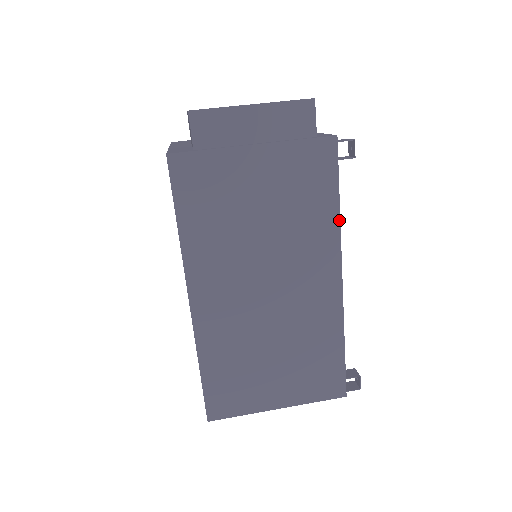
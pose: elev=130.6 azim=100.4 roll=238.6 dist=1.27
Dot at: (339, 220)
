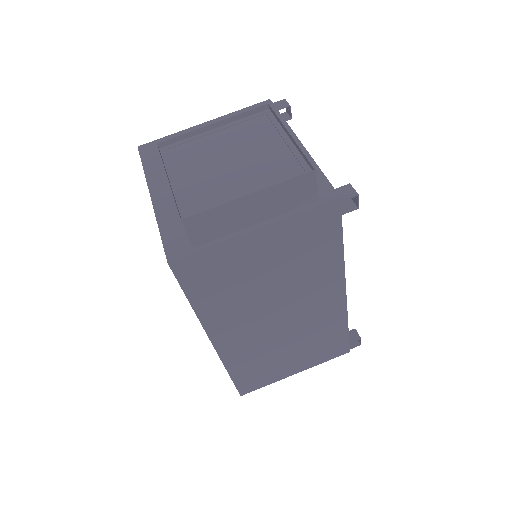
Dot at: (343, 257)
